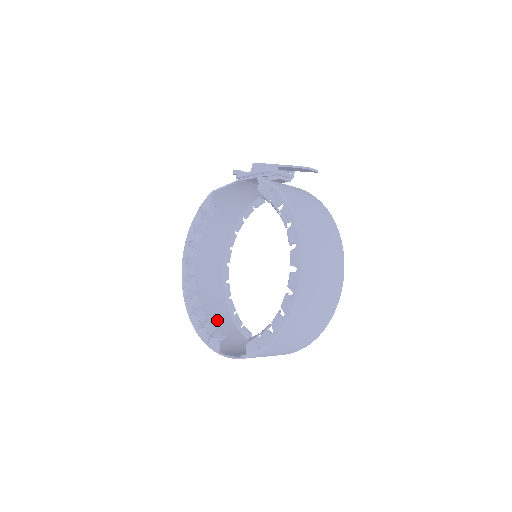
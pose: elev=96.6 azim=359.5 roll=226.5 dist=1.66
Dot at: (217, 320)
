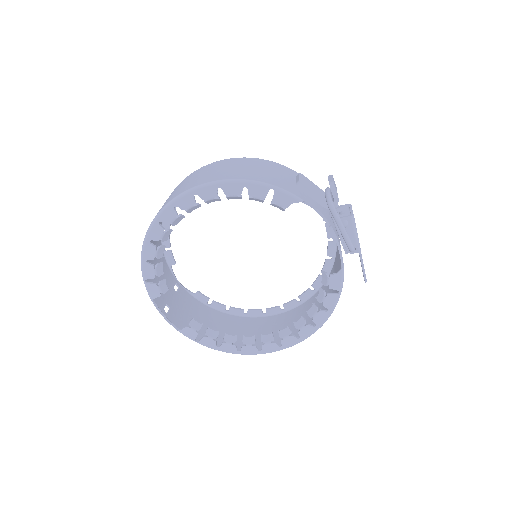
Dot at: occluded
